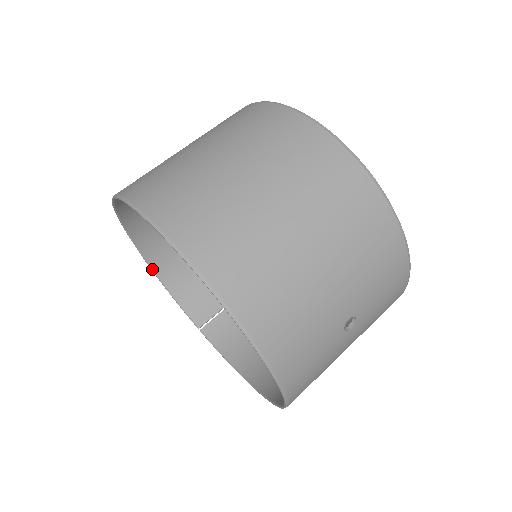
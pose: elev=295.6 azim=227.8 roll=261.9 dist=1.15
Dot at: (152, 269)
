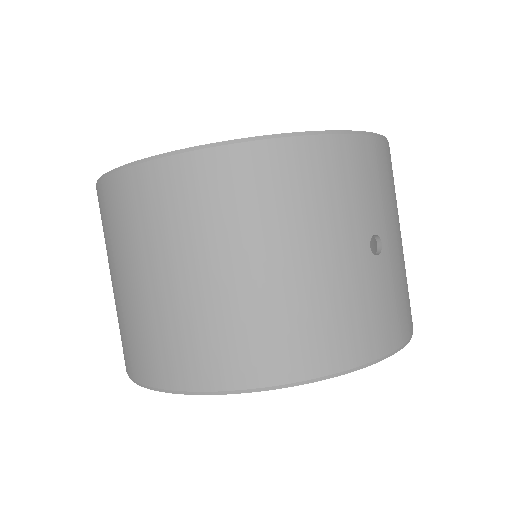
Dot at: occluded
